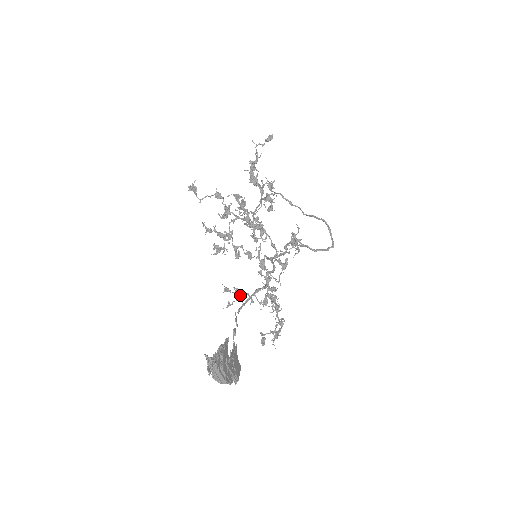
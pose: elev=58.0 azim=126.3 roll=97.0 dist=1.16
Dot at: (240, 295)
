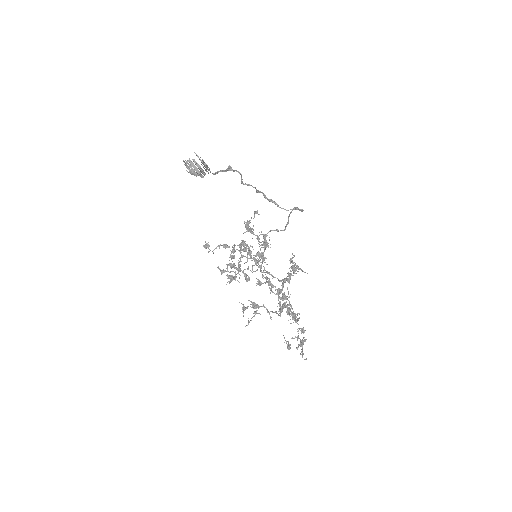
Dot at: (256, 307)
